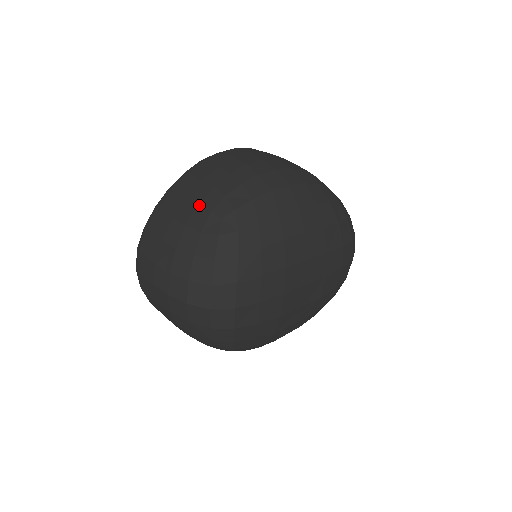
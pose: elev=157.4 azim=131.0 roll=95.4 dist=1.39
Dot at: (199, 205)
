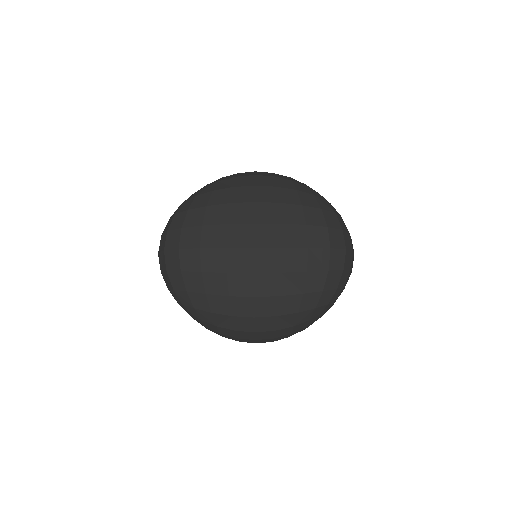
Dot at: occluded
